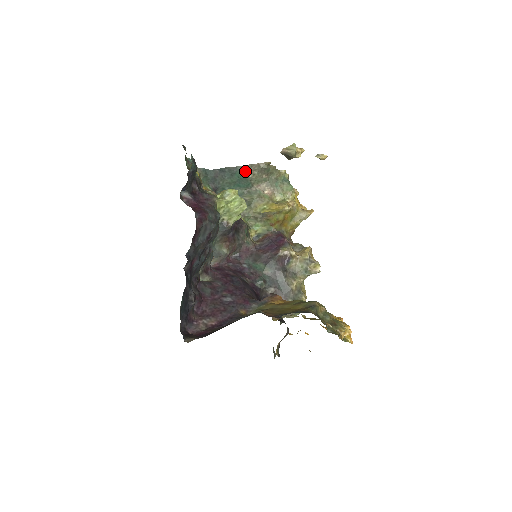
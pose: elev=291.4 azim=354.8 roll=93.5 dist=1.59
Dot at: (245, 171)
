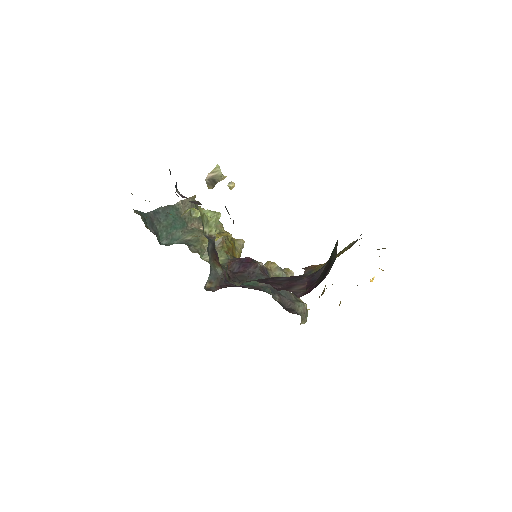
Dot at: (177, 209)
